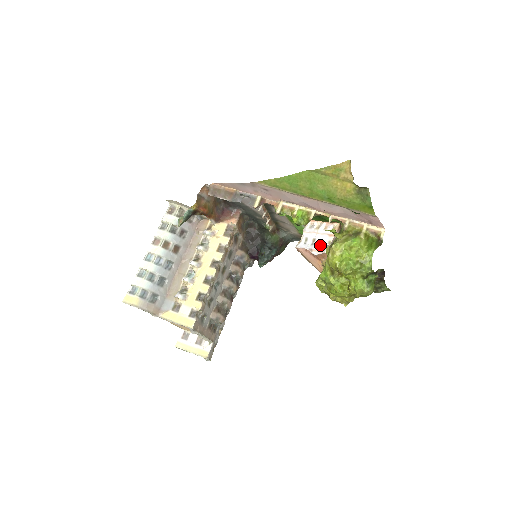
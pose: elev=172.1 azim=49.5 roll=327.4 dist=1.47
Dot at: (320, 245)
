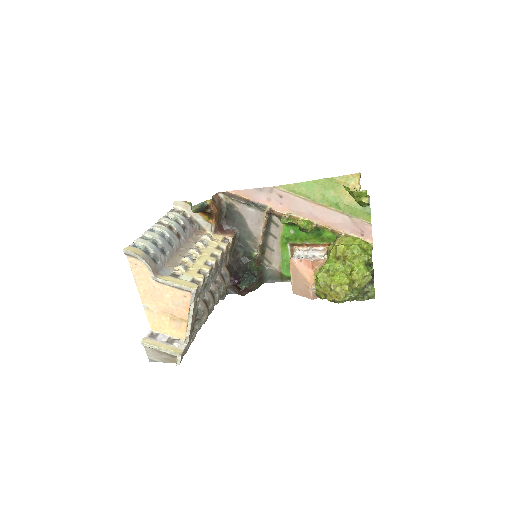
Dot at: (313, 257)
